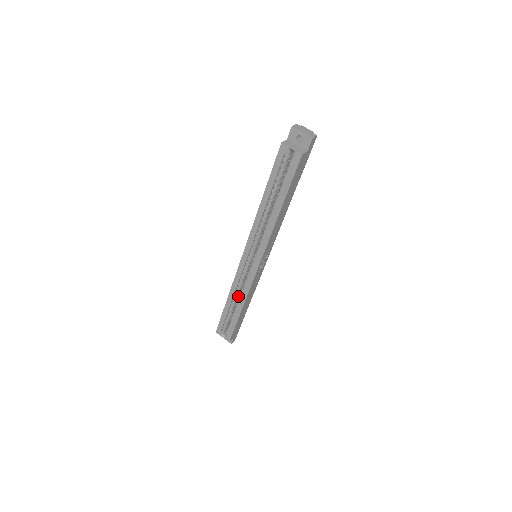
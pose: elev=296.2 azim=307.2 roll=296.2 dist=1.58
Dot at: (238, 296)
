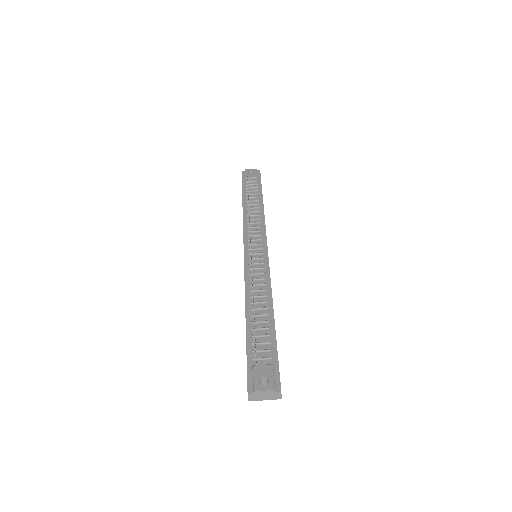
Dot at: occluded
